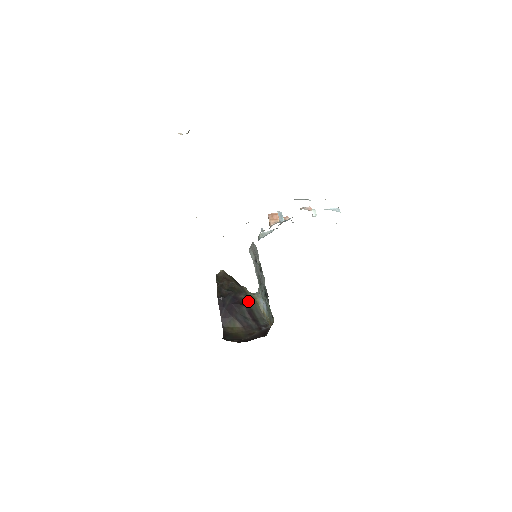
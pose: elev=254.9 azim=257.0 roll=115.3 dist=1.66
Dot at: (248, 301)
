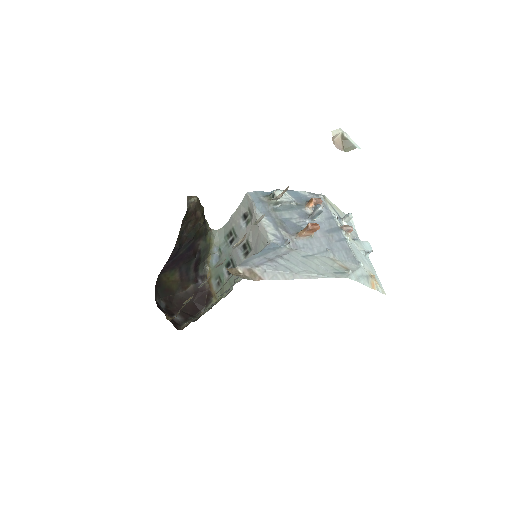
Dot at: (203, 248)
